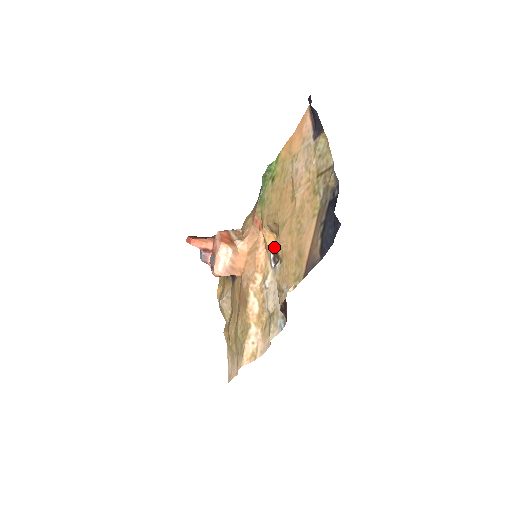
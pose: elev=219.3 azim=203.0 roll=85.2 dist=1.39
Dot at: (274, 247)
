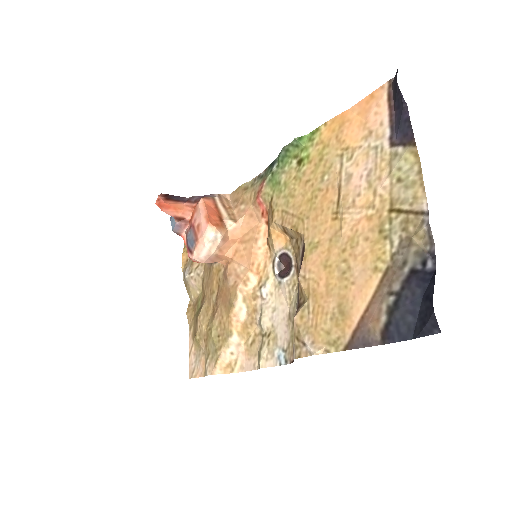
Dot at: (283, 252)
